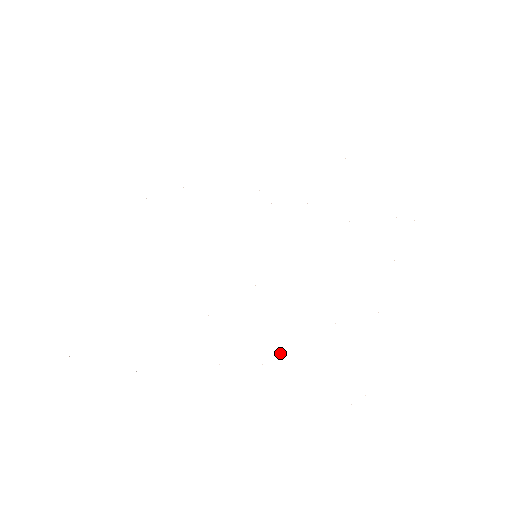
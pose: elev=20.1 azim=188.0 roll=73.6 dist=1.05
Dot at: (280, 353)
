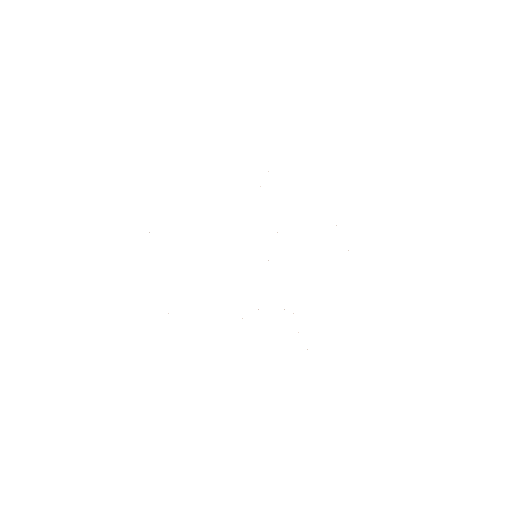
Dot at: occluded
